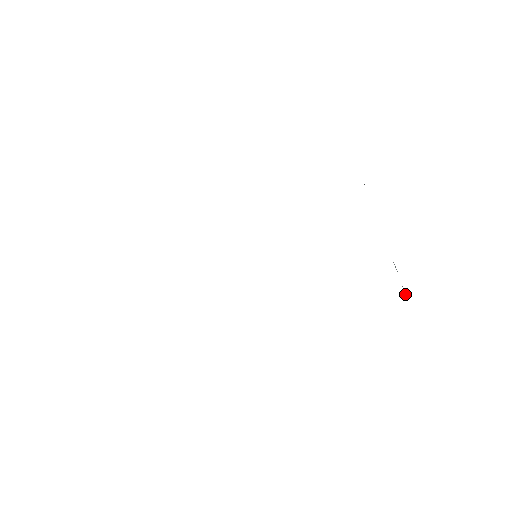
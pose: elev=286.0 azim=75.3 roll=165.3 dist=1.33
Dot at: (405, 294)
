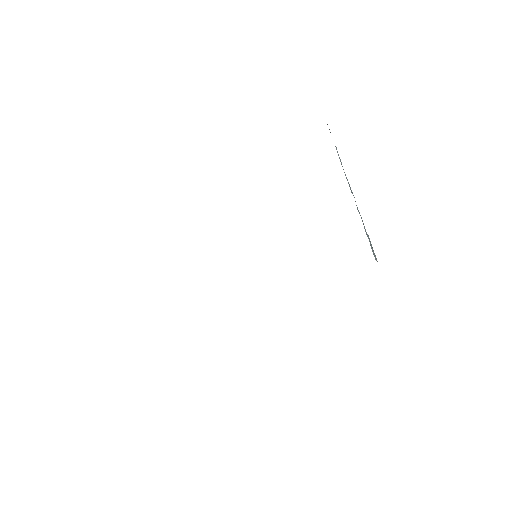
Dot at: occluded
